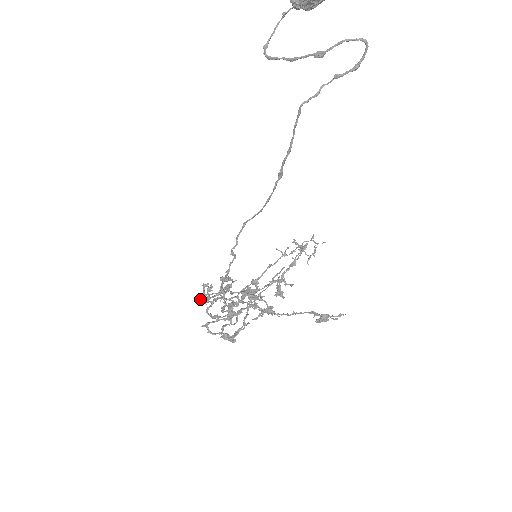
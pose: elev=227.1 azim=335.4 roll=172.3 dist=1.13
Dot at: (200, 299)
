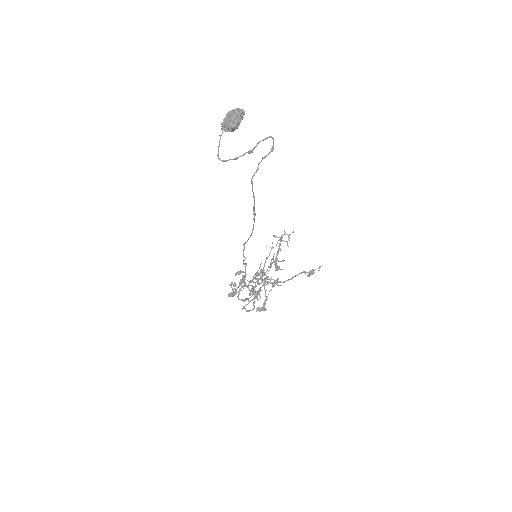
Dot at: (231, 293)
